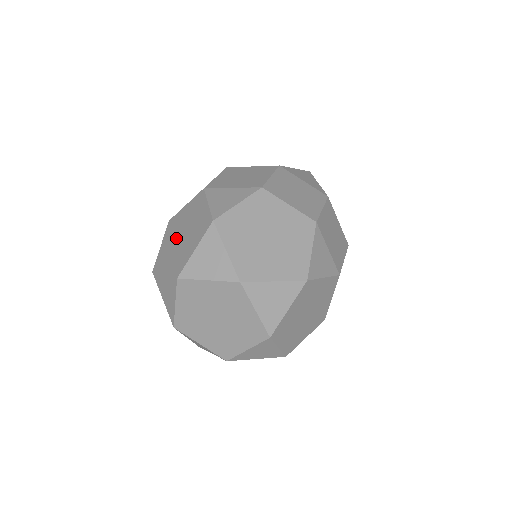
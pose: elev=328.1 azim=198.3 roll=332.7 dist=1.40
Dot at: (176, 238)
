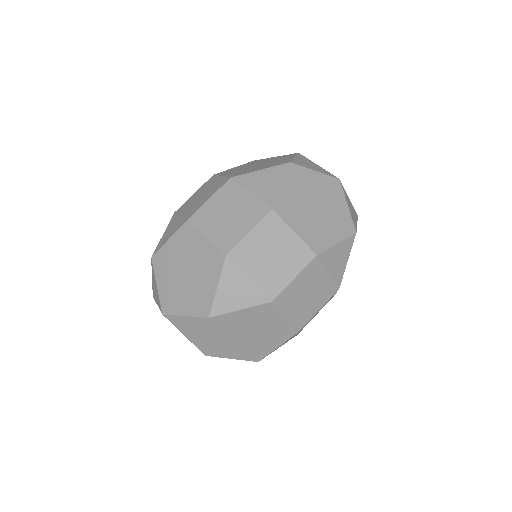
Dot at: occluded
